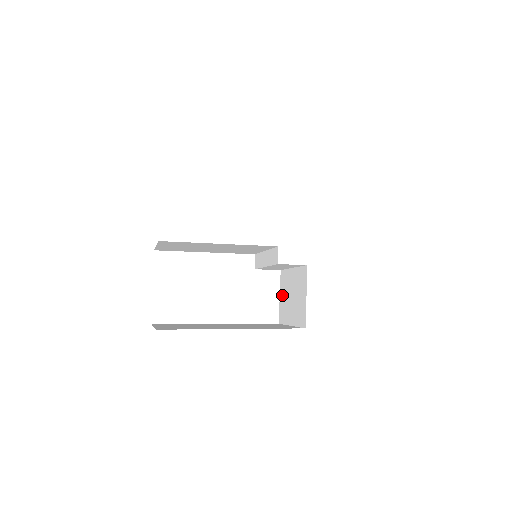
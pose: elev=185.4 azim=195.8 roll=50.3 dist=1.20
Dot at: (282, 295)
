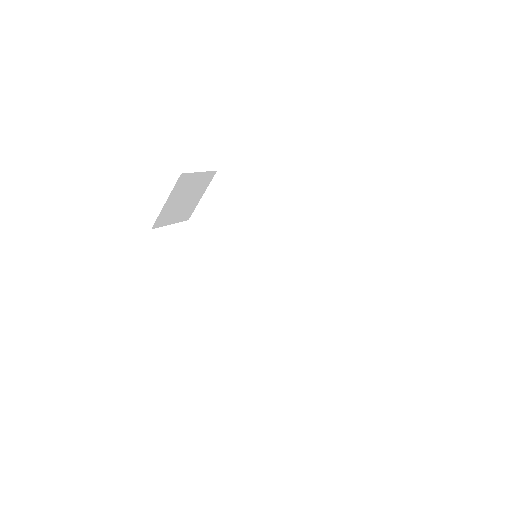
Dot at: occluded
